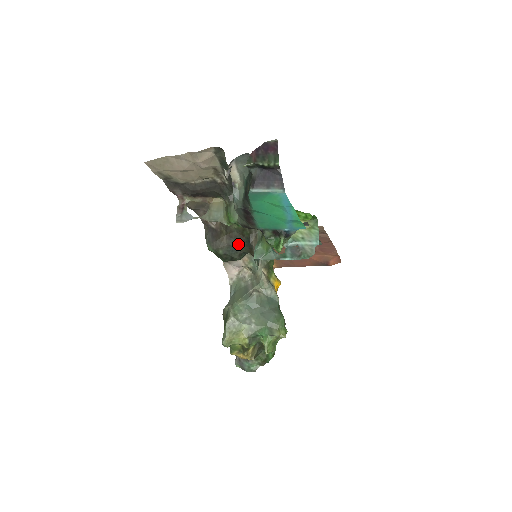
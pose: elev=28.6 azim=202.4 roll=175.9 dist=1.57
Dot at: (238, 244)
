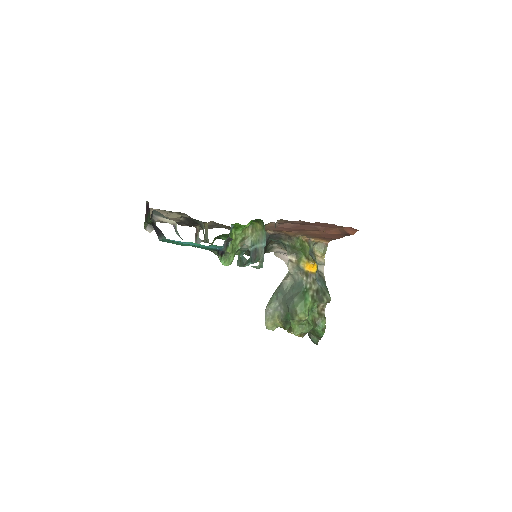
Dot at: occluded
